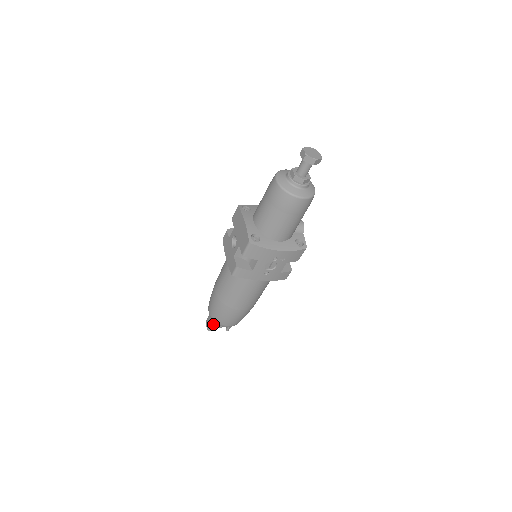
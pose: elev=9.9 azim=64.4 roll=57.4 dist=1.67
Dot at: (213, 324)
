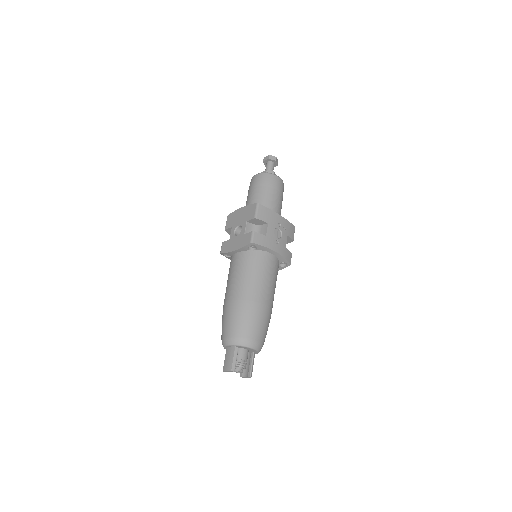
Dot at: (236, 356)
